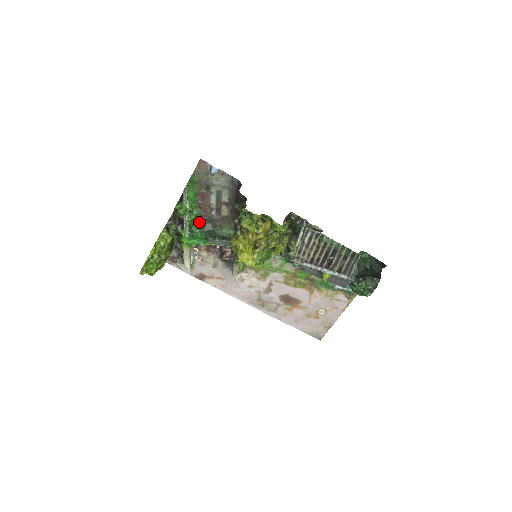
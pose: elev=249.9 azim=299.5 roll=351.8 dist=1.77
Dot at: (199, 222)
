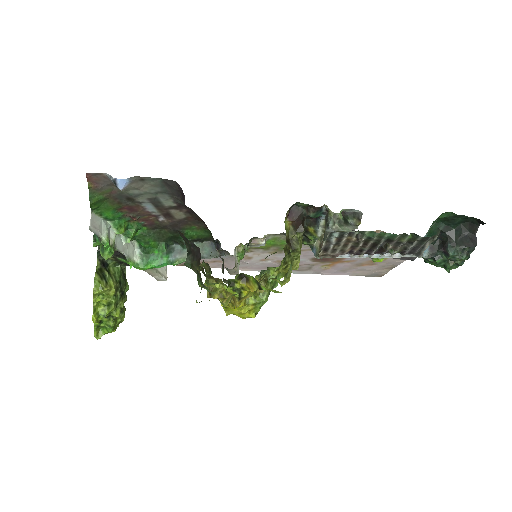
Dot at: (146, 235)
